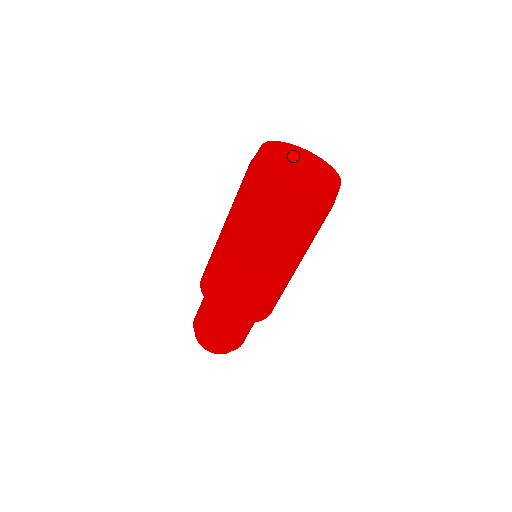
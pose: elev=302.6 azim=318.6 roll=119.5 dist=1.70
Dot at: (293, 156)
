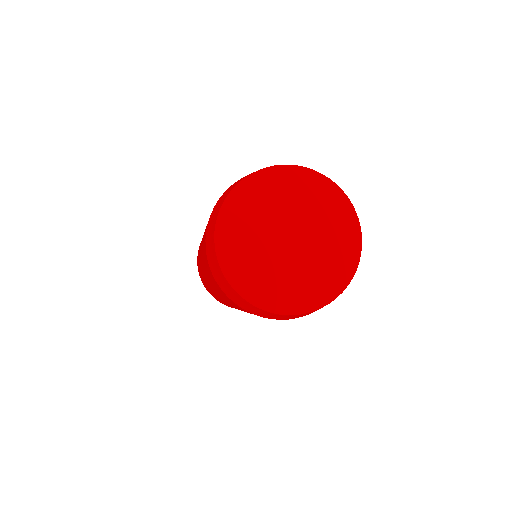
Dot at: (269, 226)
